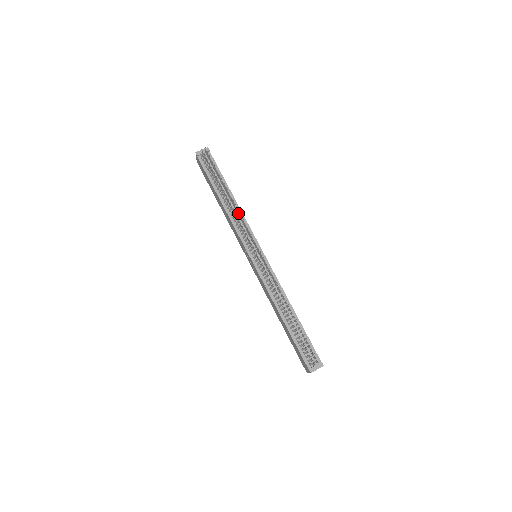
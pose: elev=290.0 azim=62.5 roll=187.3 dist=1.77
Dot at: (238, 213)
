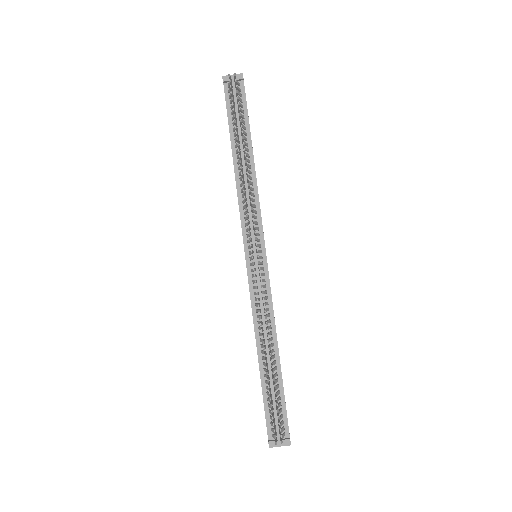
Dot at: (249, 188)
